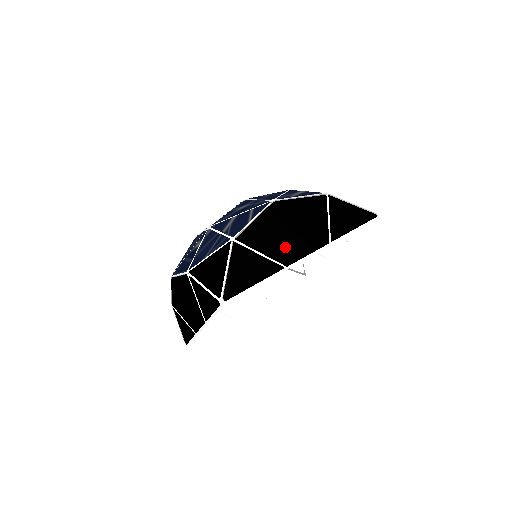
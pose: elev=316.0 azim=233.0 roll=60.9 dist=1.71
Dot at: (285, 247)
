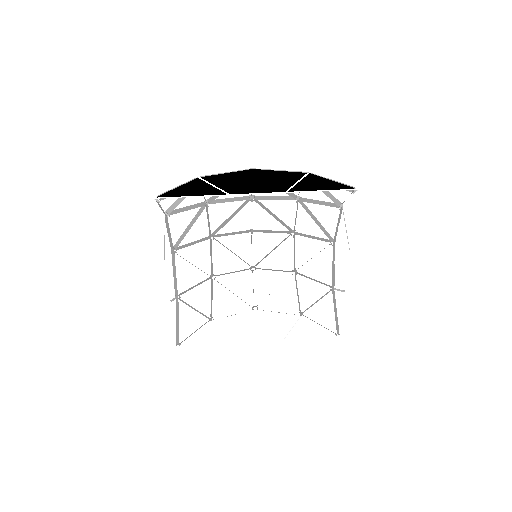
Dot at: (239, 187)
